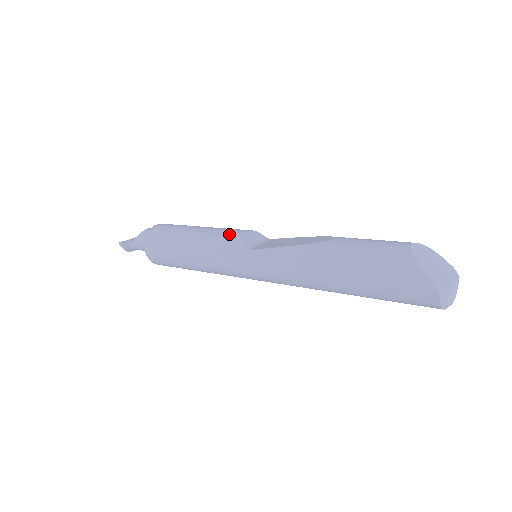
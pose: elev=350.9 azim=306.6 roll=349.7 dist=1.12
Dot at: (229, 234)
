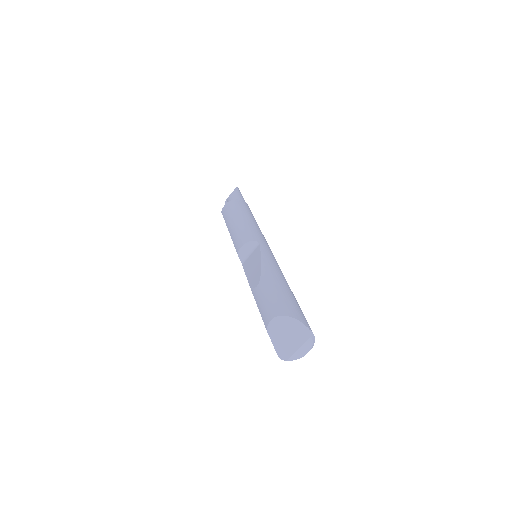
Dot at: (235, 246)
